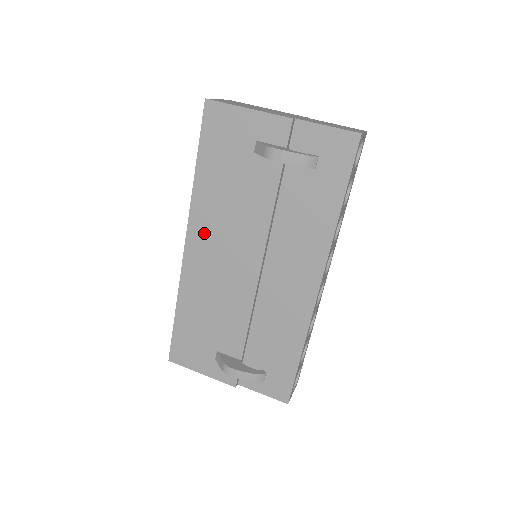
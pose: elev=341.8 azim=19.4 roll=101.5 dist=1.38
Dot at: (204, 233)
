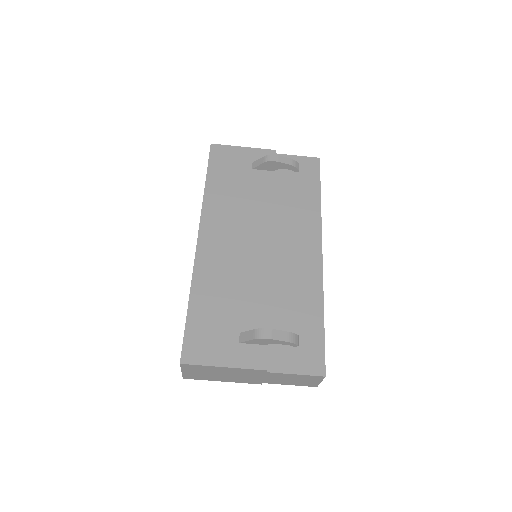
Dot at: (216, 225)
